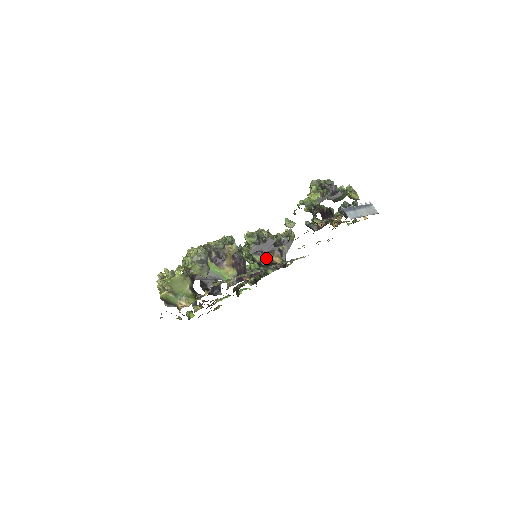
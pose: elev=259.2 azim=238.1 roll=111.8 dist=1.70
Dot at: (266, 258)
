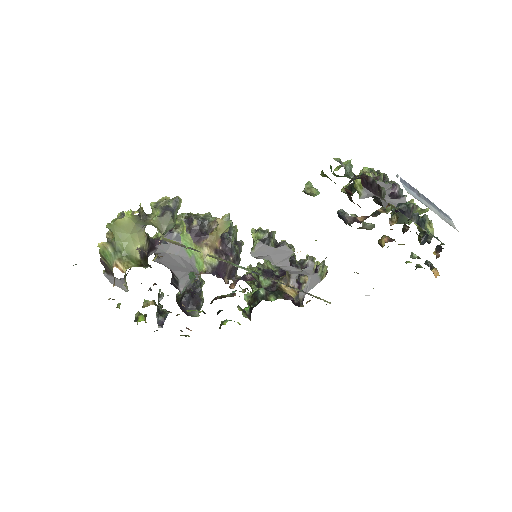
Dot at: (276, 285)
